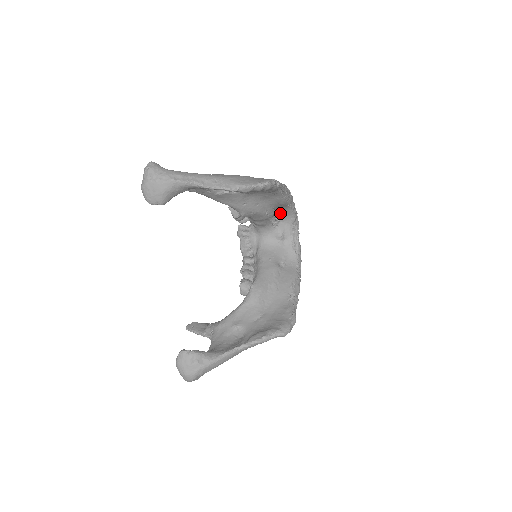
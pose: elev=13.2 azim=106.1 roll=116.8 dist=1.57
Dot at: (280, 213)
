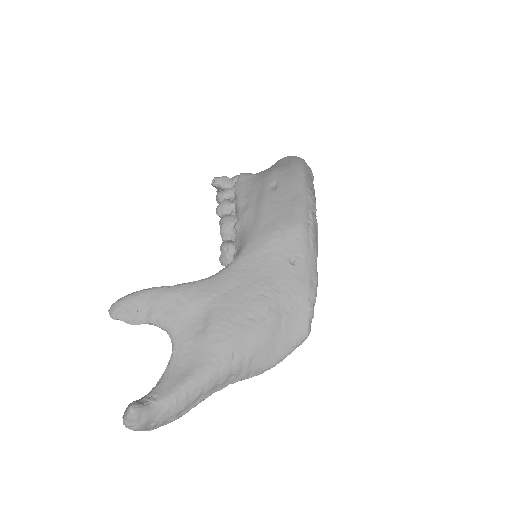
Dot at: occluded
